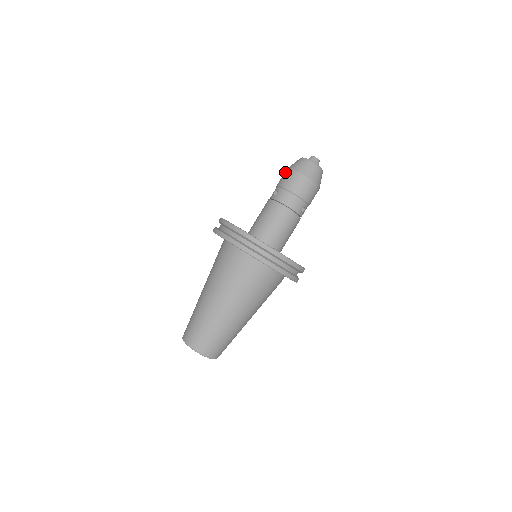
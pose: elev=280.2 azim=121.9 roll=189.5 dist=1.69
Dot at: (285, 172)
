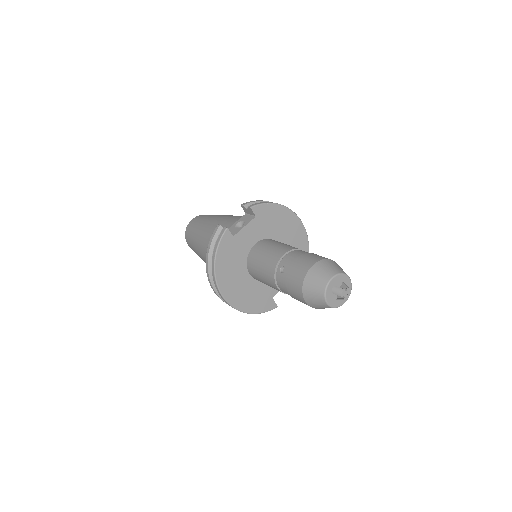
Dot at: (302, 272)
